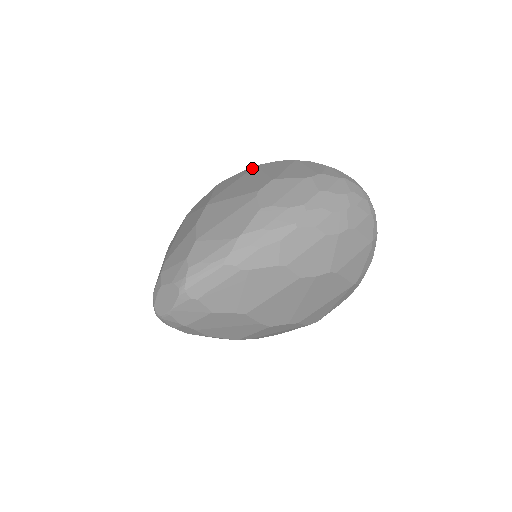
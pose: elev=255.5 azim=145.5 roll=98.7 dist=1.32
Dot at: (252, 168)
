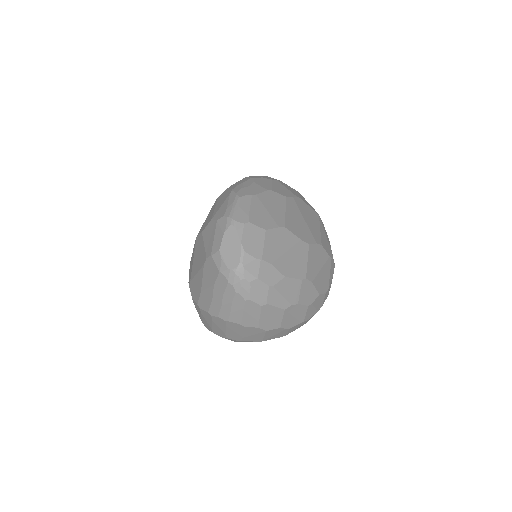
Dot at: occluded
